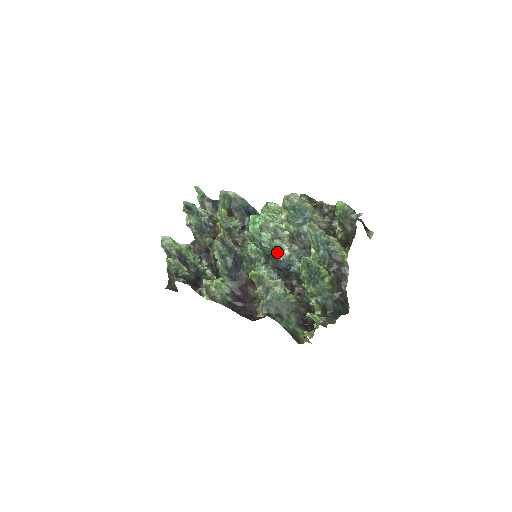
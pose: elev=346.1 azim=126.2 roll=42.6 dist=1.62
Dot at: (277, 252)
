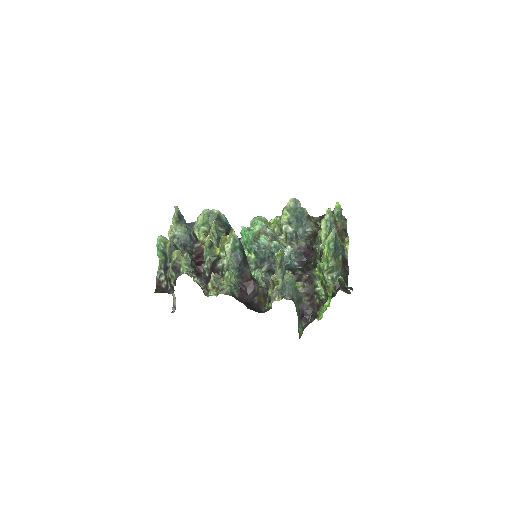
Dot at: occluded
